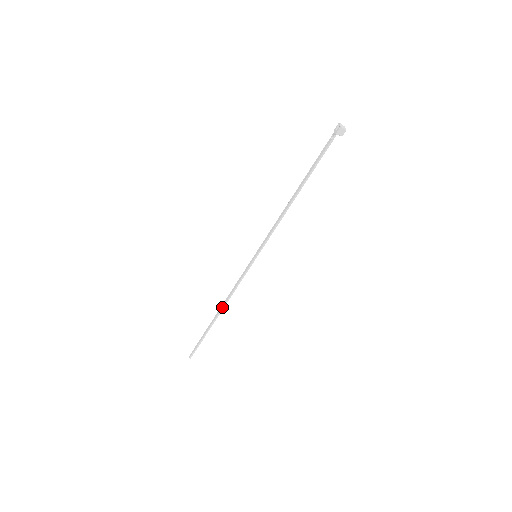
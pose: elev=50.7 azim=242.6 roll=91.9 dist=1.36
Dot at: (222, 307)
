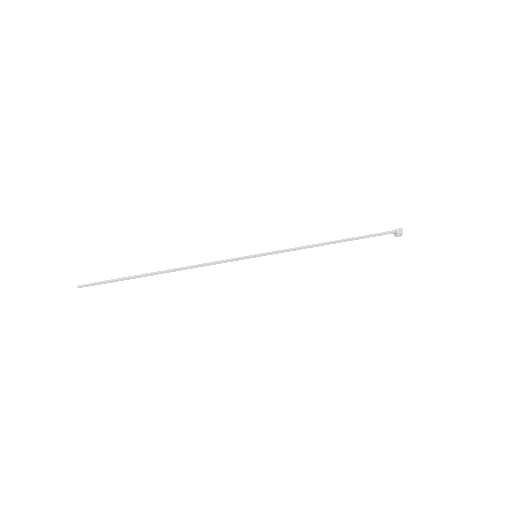
Dot at: occluded
